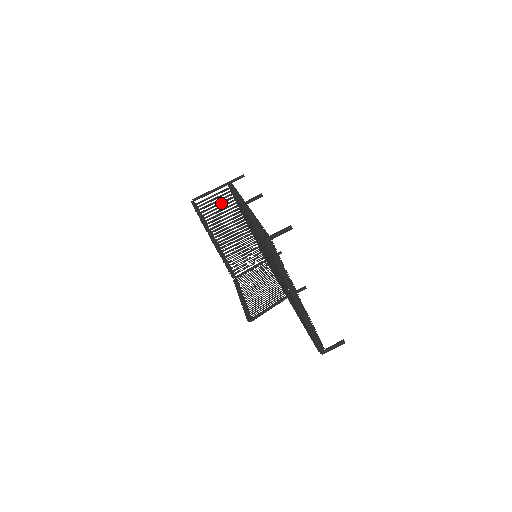
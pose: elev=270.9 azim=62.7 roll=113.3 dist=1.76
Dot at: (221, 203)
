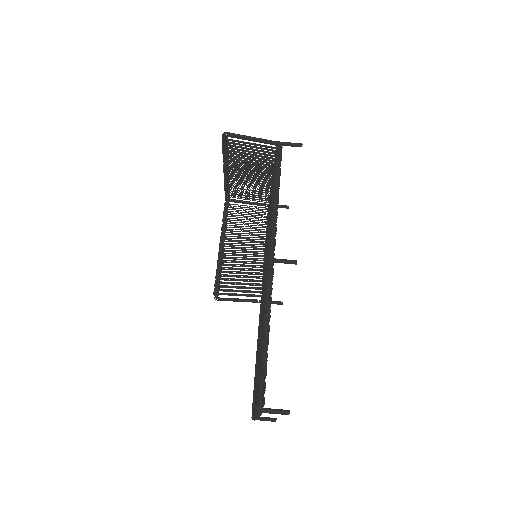
Dot at: (257, 153)
